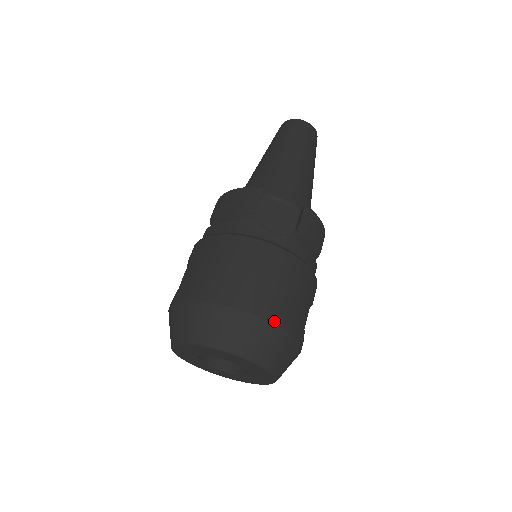
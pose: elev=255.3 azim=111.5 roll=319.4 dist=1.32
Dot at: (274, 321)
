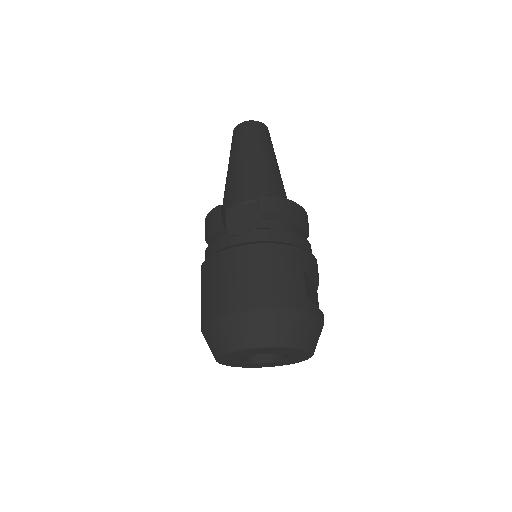
Dot at: (264, 307)
